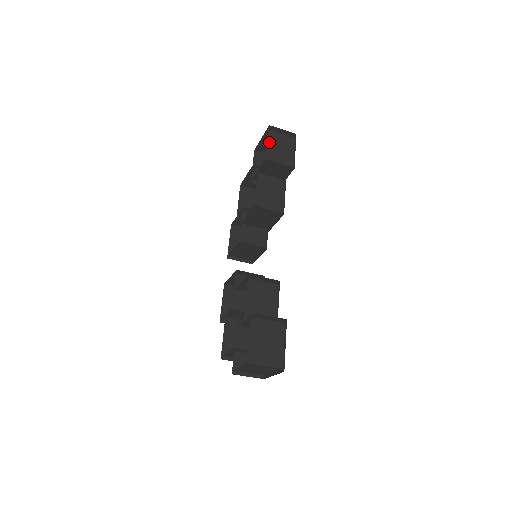
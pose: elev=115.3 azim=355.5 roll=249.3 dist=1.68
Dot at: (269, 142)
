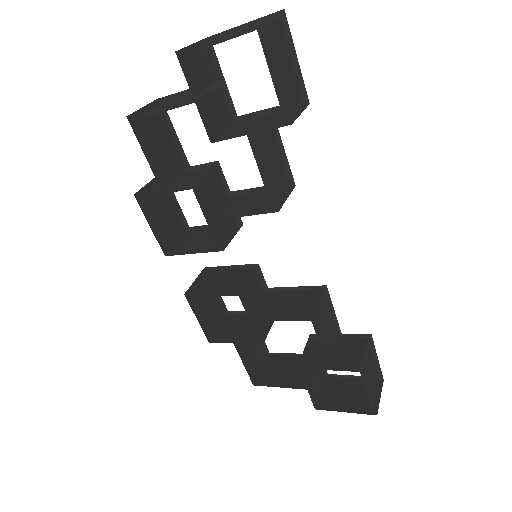
Dot at: (271, 68)
